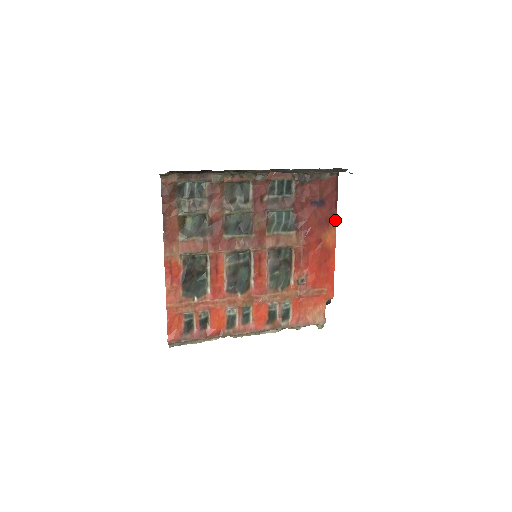
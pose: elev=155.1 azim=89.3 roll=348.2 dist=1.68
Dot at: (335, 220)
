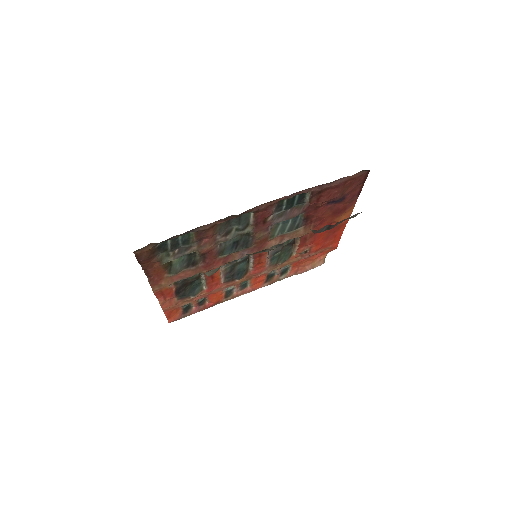
Dot at: (354, 204)
